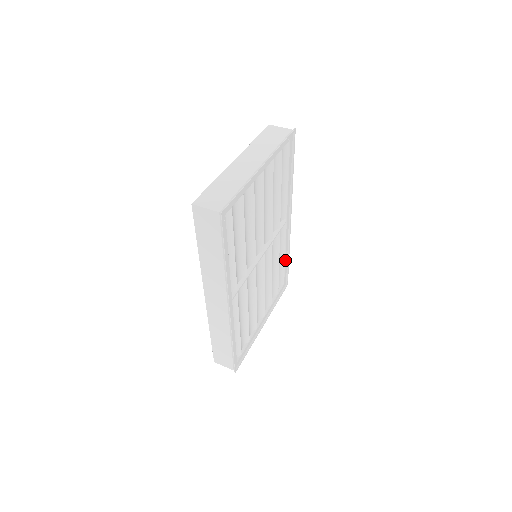
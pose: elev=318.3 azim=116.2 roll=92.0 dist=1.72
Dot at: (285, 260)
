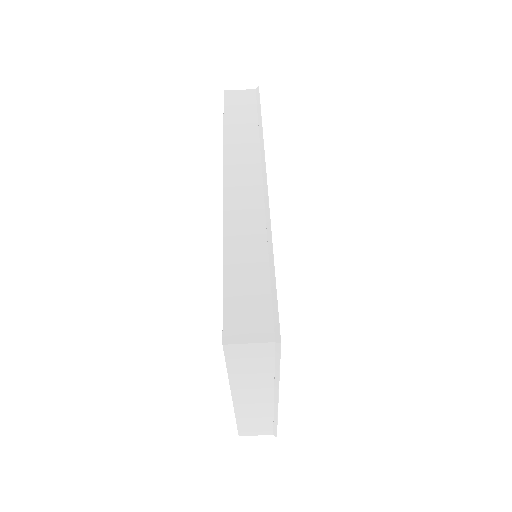
Dot at: occluded
